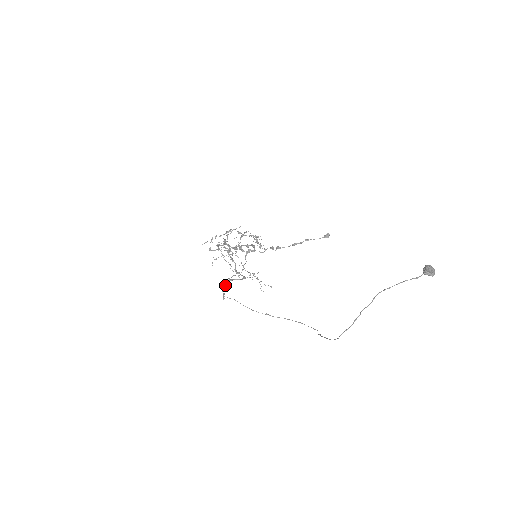
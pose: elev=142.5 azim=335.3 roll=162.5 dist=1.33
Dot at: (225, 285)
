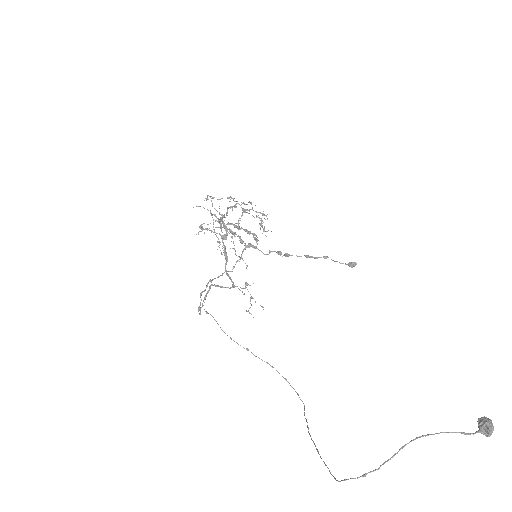
Dot at: occluded
